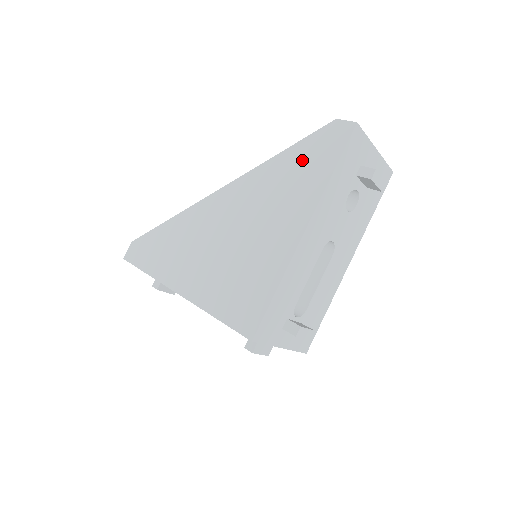
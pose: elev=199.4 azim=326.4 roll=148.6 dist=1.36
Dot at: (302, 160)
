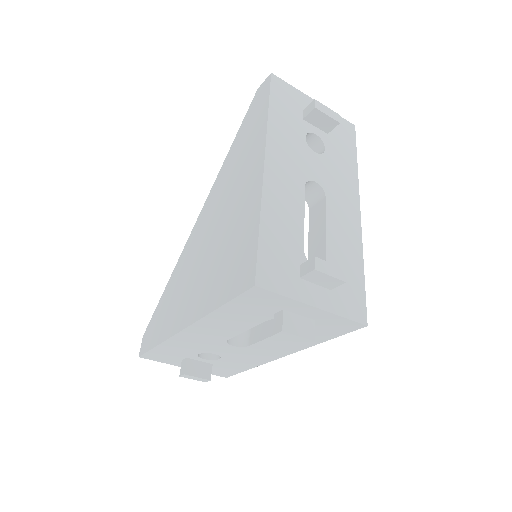
Dot at: (245, 133)
